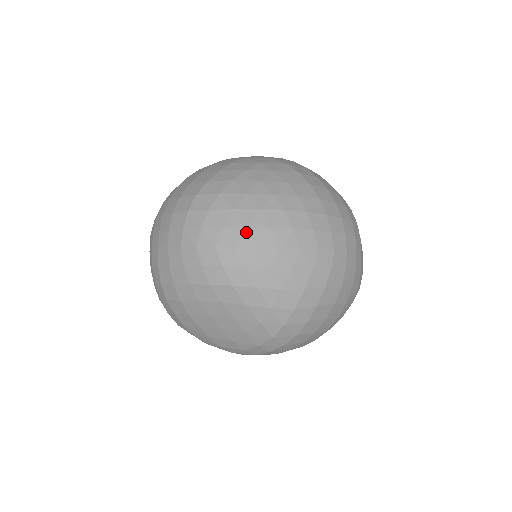
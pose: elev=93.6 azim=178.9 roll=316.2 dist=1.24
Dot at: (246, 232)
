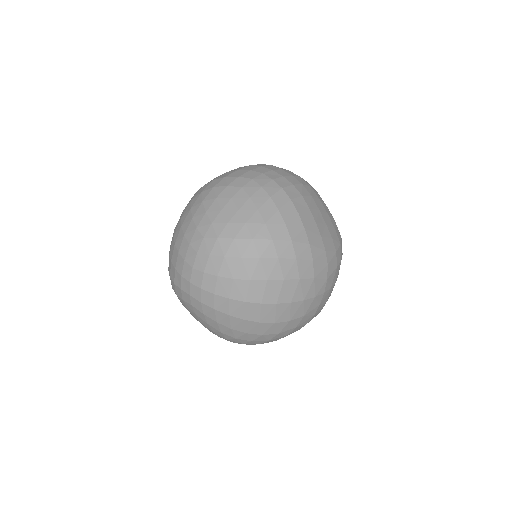
Dot at: occluded
